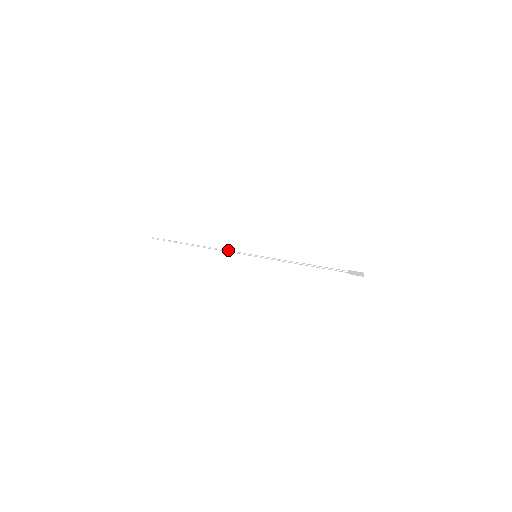
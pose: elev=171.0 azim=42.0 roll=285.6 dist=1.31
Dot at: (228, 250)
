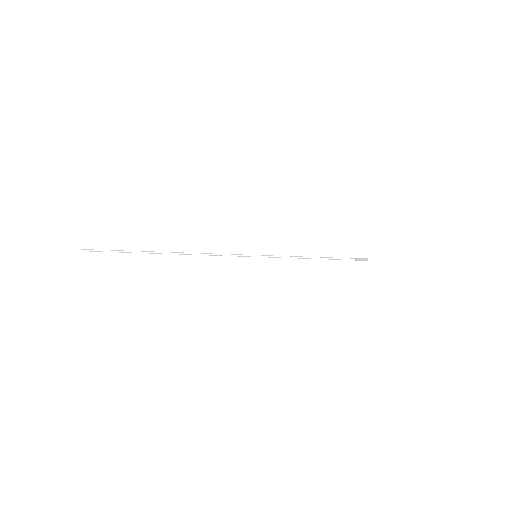
Dot at: occluded
